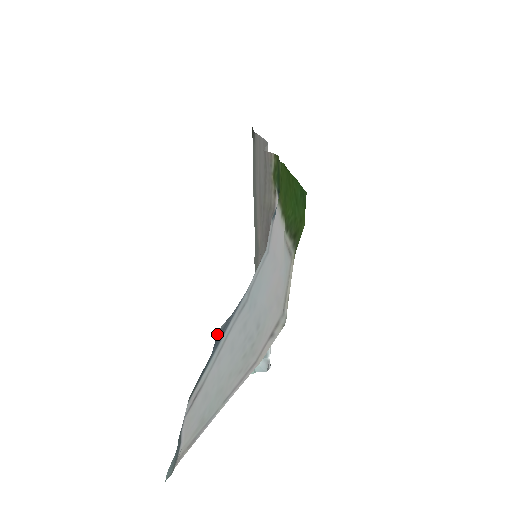
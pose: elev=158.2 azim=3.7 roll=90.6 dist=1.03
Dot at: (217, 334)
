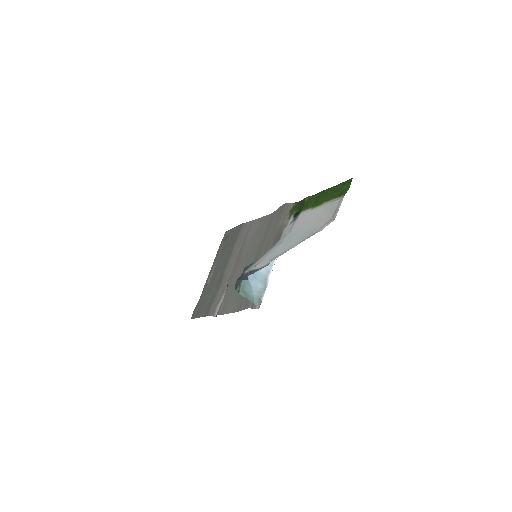
Dot at: (244, 268)
